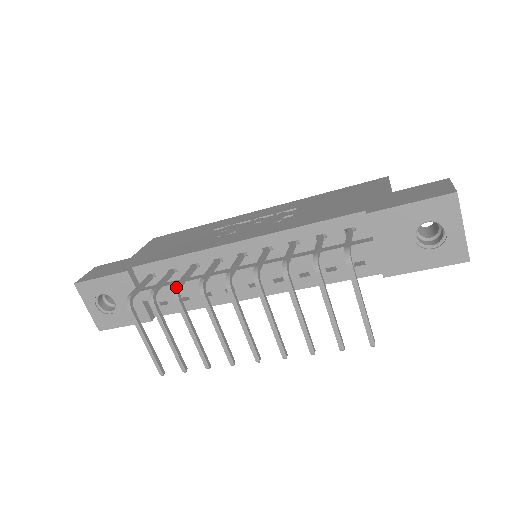
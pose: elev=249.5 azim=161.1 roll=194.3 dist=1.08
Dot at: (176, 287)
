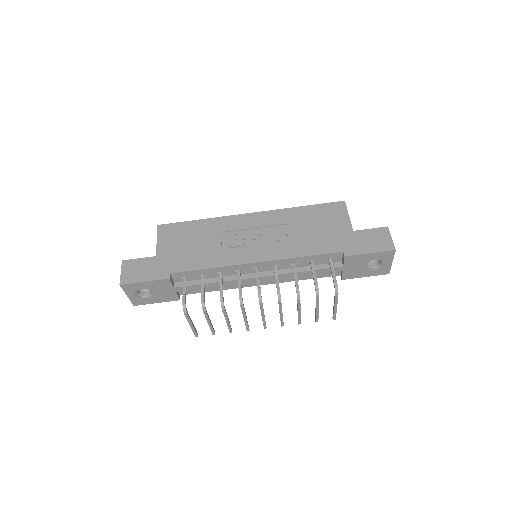
Dot at: (222, 301)
